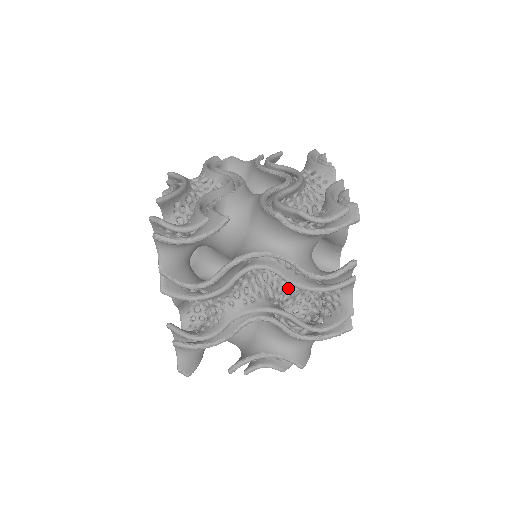
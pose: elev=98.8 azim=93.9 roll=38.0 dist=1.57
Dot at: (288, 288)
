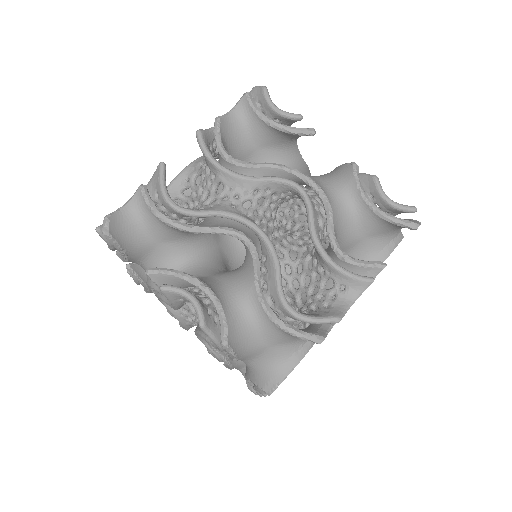
Dot at: occluded
